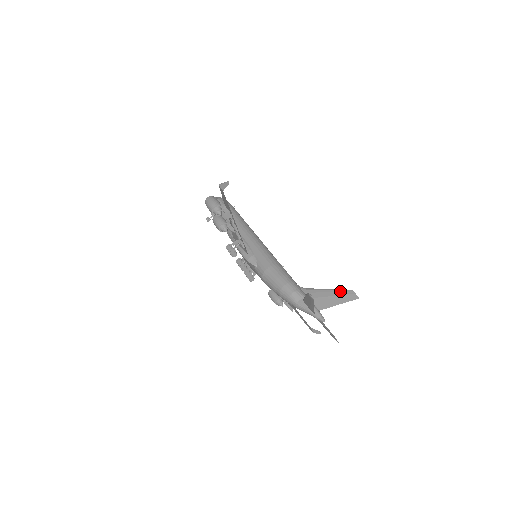
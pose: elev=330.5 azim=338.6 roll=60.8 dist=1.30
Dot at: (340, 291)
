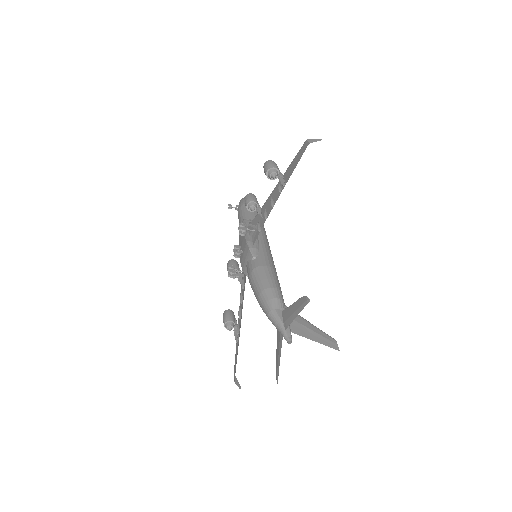
Dot at: (323, 332)
